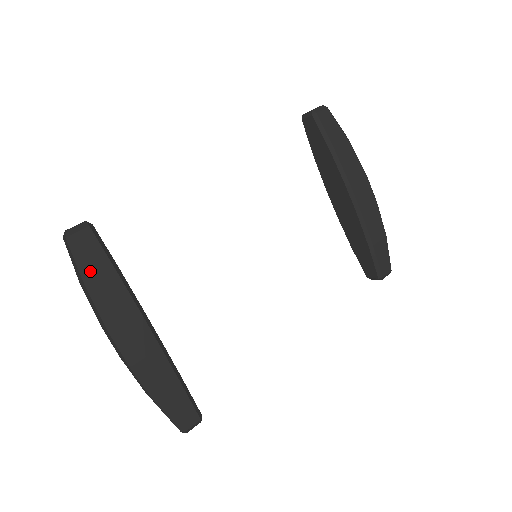
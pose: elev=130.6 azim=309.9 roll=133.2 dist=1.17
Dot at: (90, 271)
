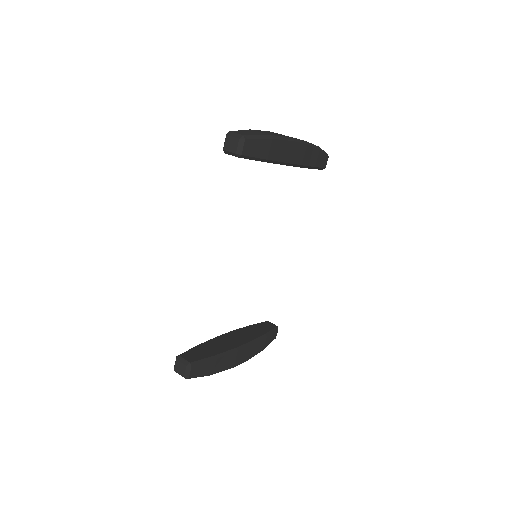
Dot at: (208, 373)
